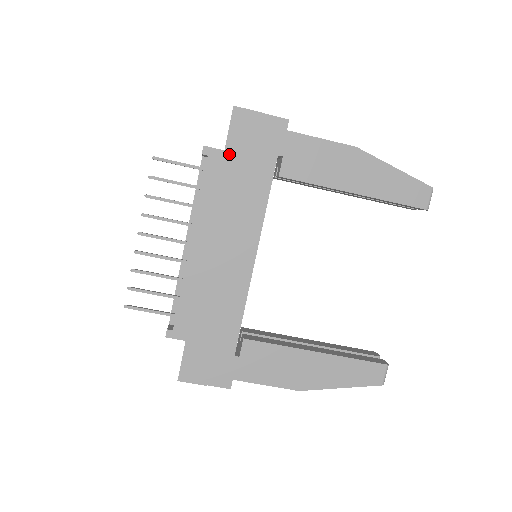
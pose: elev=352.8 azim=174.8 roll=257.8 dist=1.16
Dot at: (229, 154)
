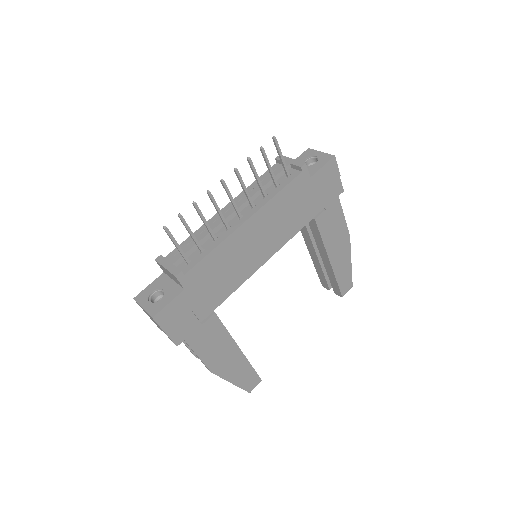
Dot at: (310, 182)
